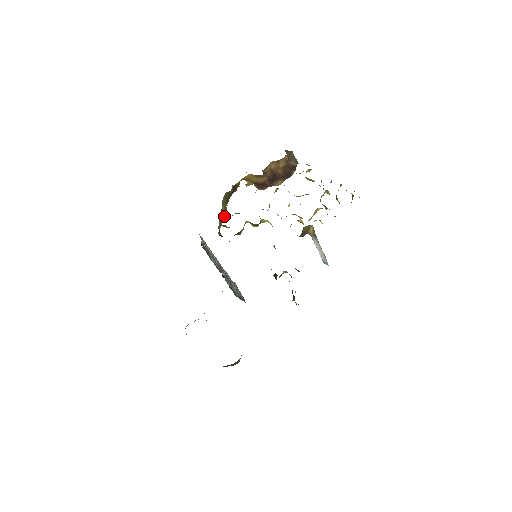
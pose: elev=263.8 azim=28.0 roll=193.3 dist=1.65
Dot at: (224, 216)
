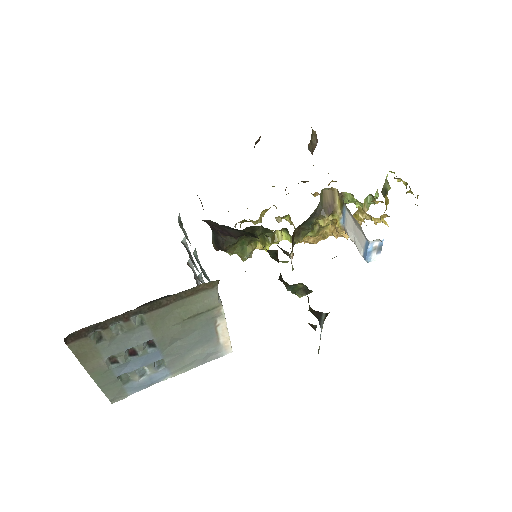
Dot at: occluded
